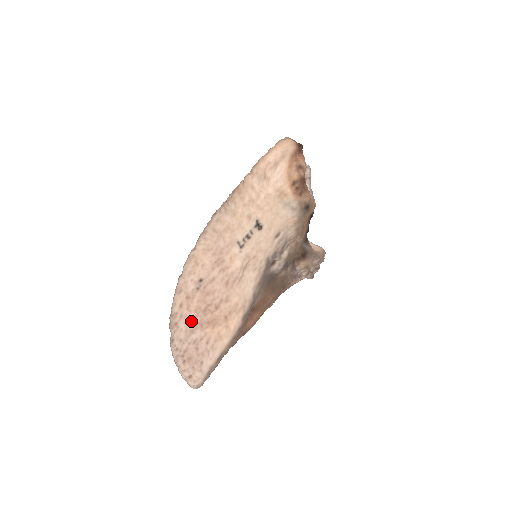
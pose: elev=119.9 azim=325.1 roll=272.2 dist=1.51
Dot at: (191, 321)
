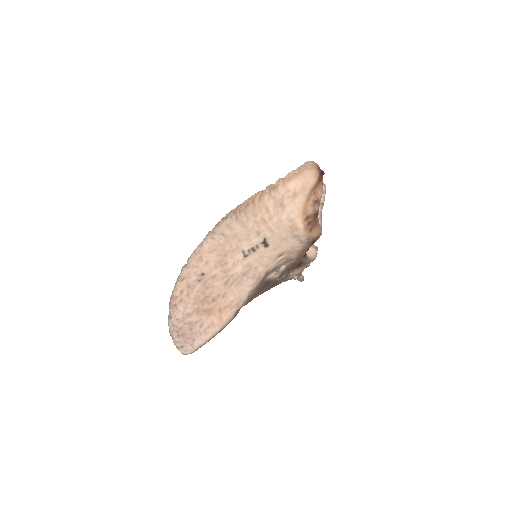
Dot at: (189, 307)
